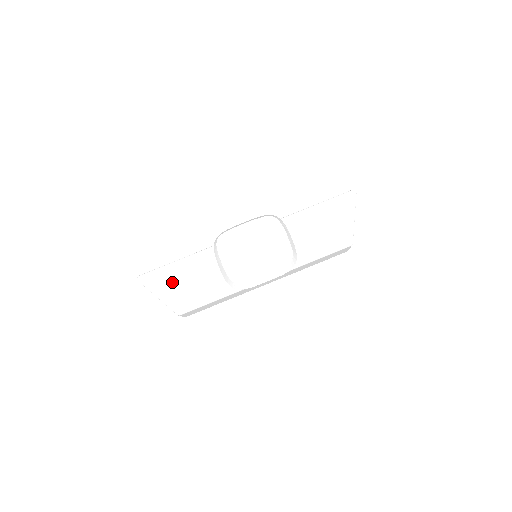
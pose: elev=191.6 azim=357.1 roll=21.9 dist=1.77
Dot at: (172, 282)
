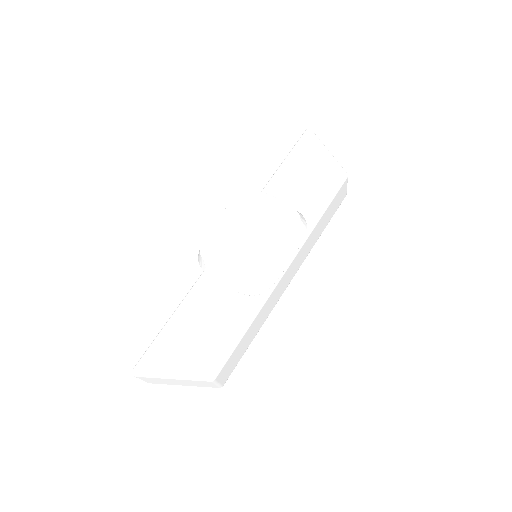
Dot at: (178, 347)
